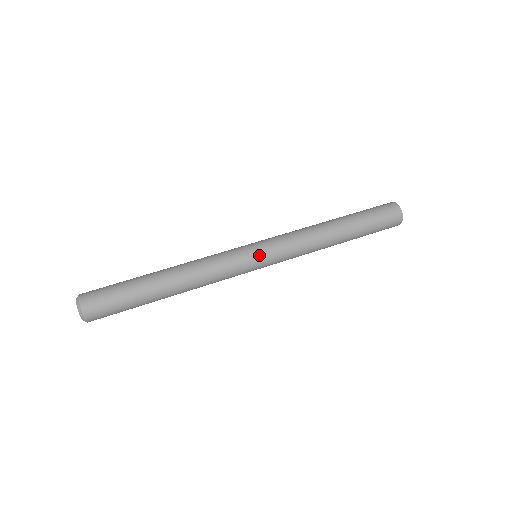
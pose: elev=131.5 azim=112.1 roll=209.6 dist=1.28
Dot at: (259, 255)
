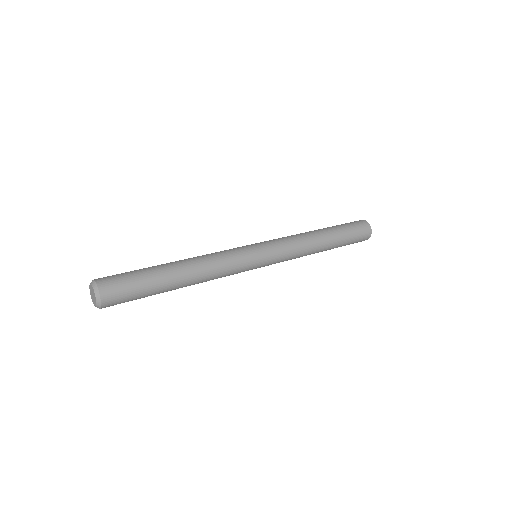
Dot at: (263, 257)
